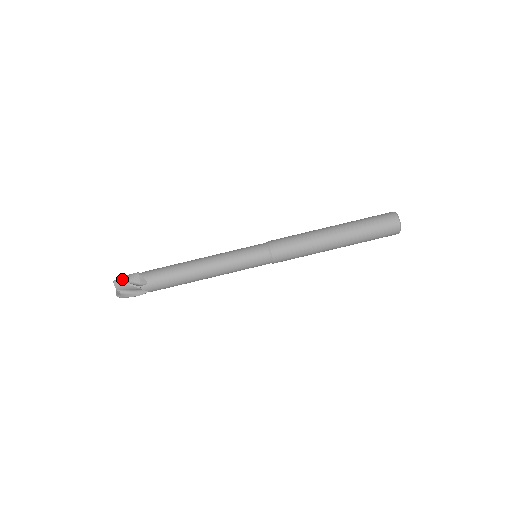
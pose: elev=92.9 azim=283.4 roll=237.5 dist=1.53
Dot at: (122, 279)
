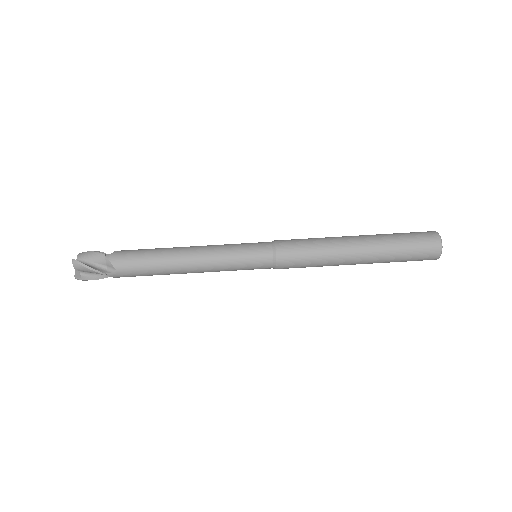
Dot at: occluded
